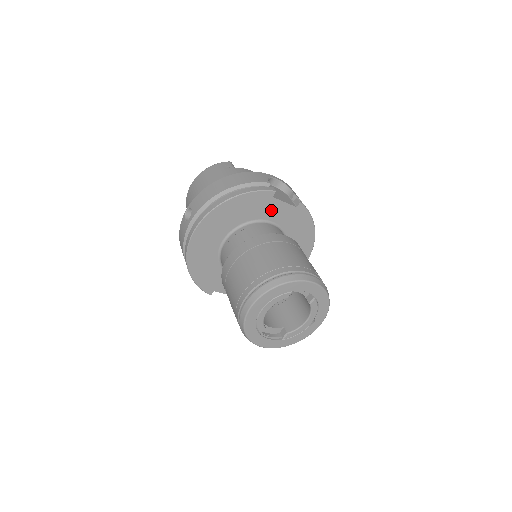
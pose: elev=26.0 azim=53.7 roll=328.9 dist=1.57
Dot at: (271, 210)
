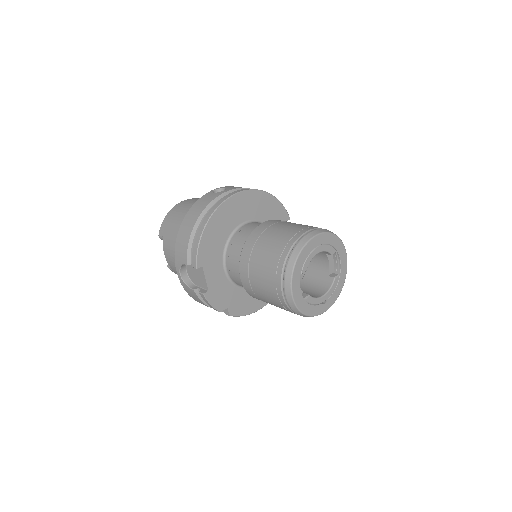
Dot at: occluded
